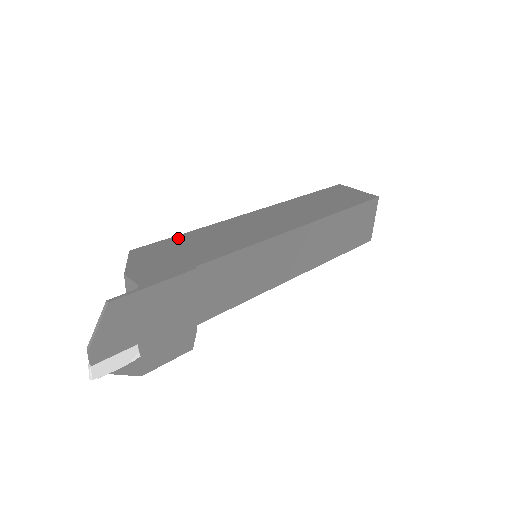
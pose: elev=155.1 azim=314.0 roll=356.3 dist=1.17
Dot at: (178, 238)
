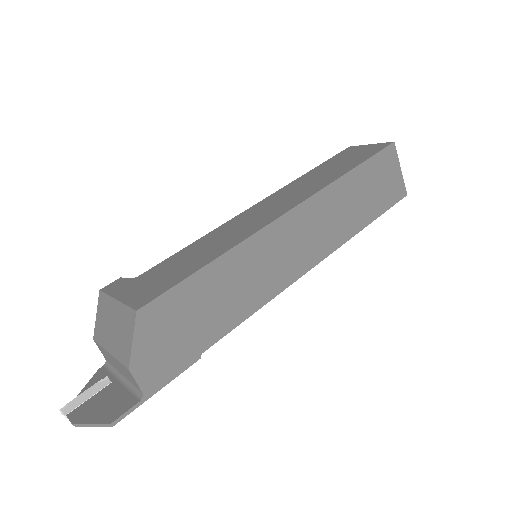
Dot at: (194, 281)
